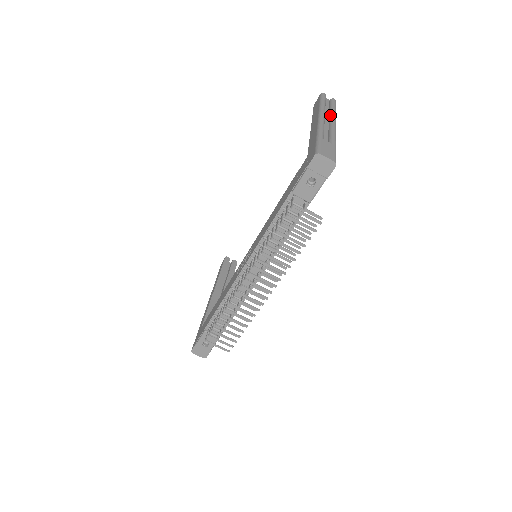
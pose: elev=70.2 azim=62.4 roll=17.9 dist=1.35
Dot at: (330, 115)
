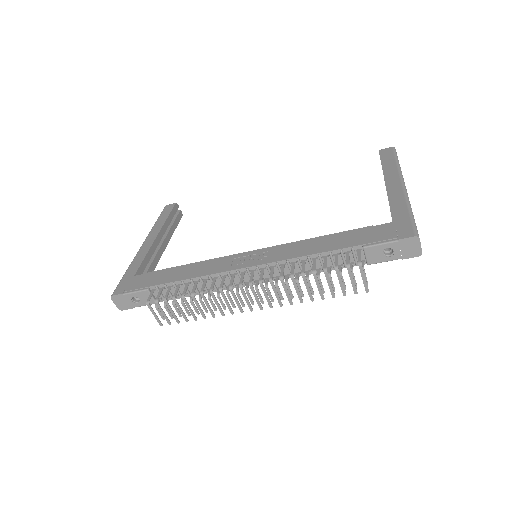
Dot at: occluded
